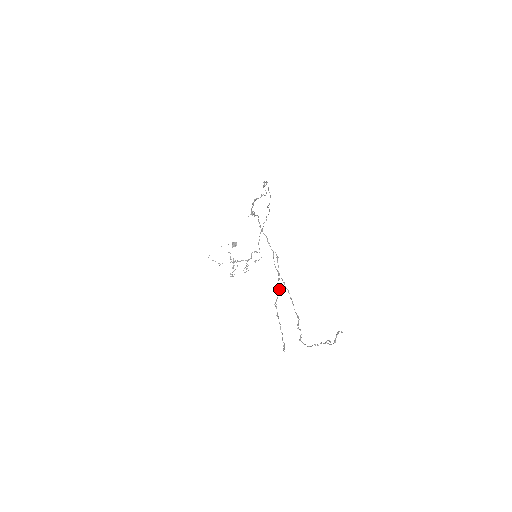
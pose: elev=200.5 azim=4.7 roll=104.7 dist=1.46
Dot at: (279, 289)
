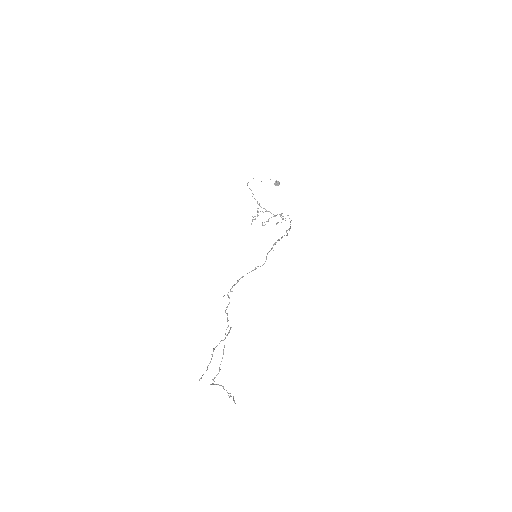
Dot at: occluded
